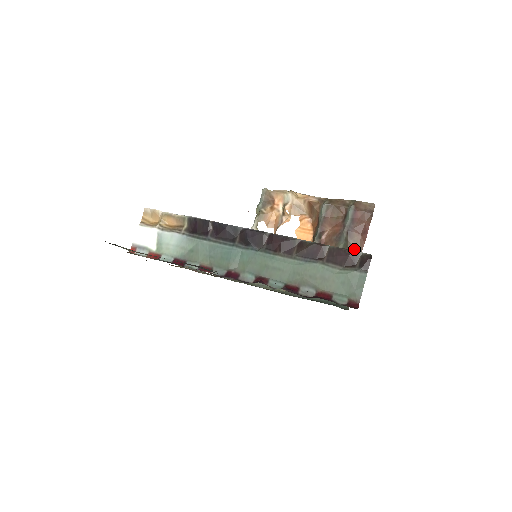
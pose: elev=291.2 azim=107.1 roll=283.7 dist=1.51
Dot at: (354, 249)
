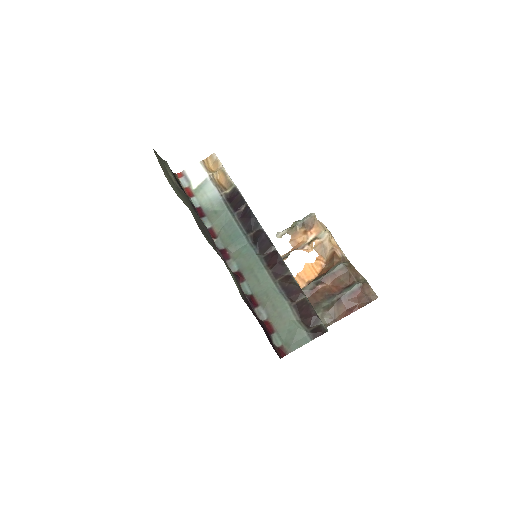
Dot at: (332, 315)
